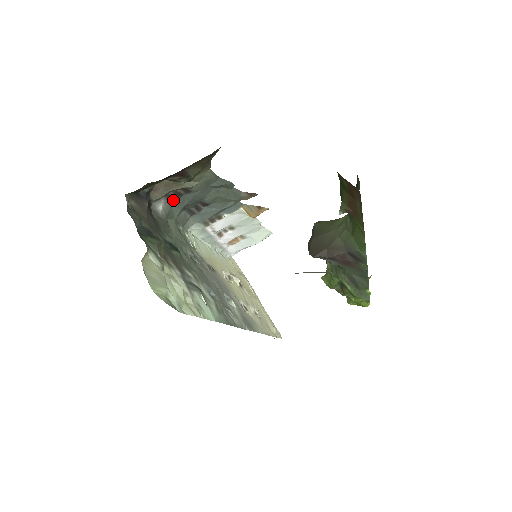
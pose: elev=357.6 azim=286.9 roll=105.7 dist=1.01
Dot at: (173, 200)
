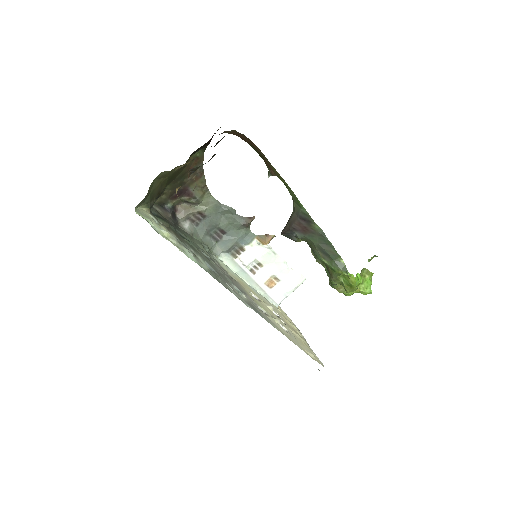
Dot at: (196, 224)
